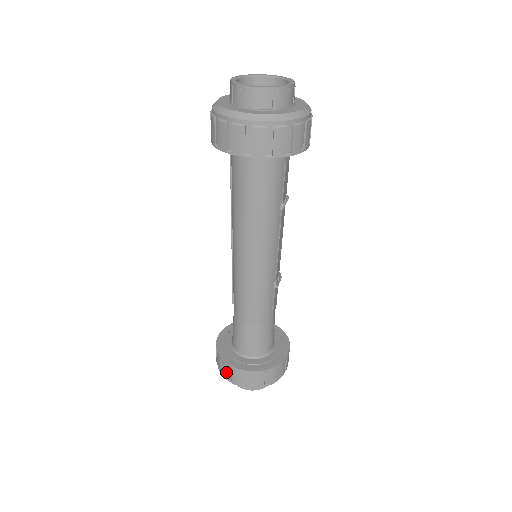
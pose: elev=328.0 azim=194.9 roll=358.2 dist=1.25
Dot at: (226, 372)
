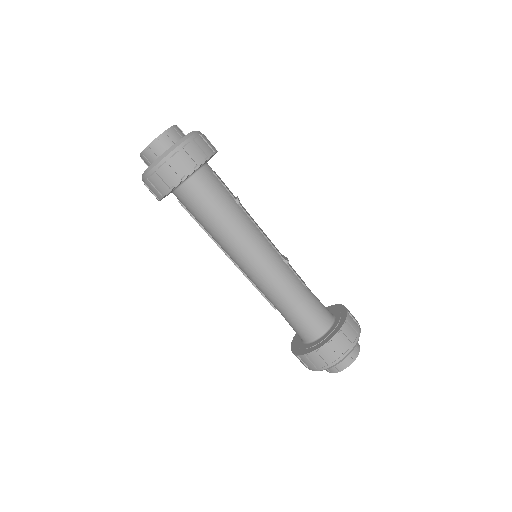
Dot at: (317, 362)
